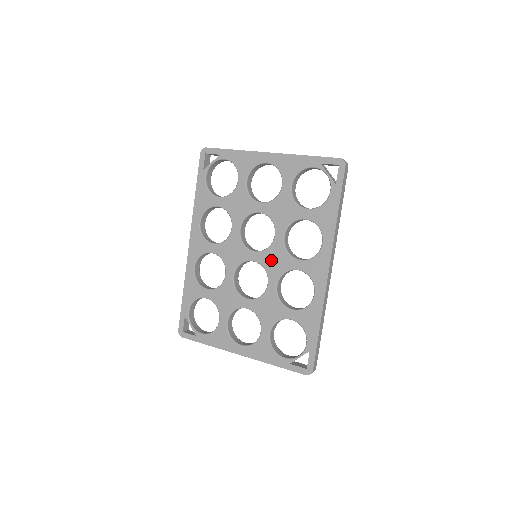
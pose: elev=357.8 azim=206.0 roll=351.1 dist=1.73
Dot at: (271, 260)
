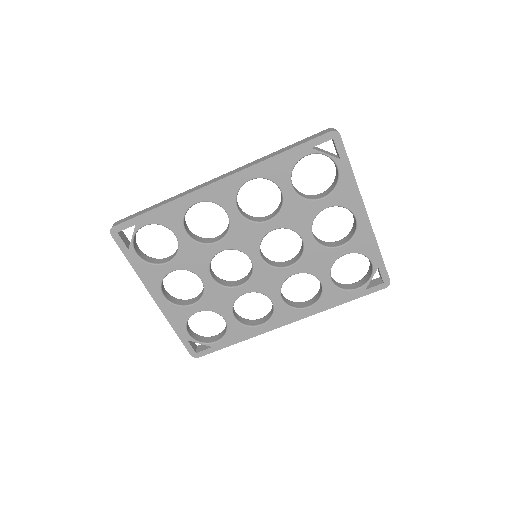
Dot at: (264, 276)
